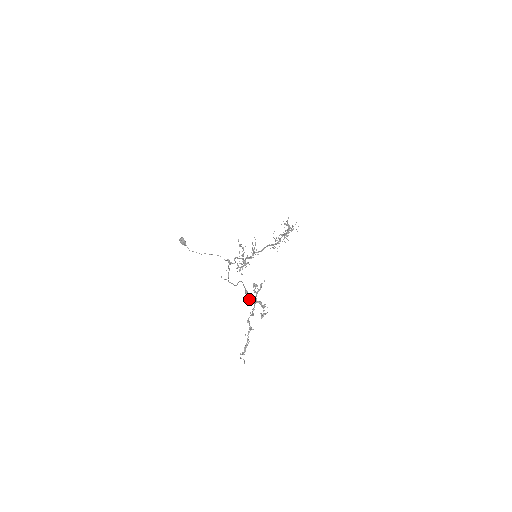
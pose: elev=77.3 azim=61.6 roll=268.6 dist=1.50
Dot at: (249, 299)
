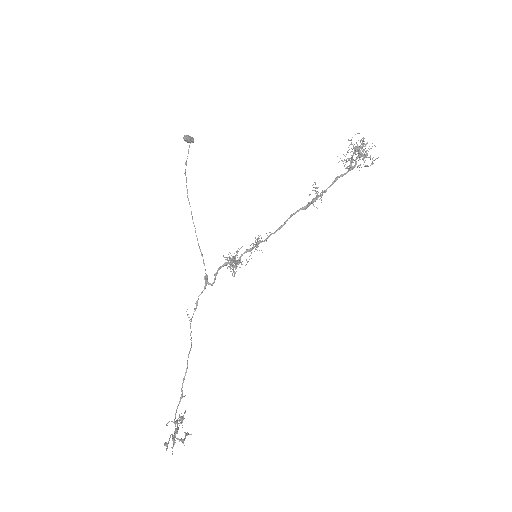
Dot at: (174, 421)
